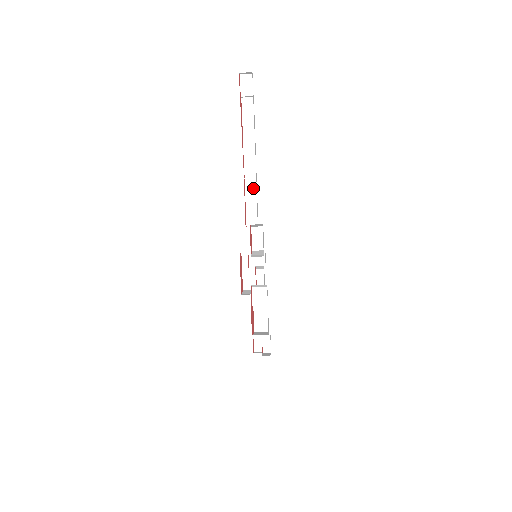
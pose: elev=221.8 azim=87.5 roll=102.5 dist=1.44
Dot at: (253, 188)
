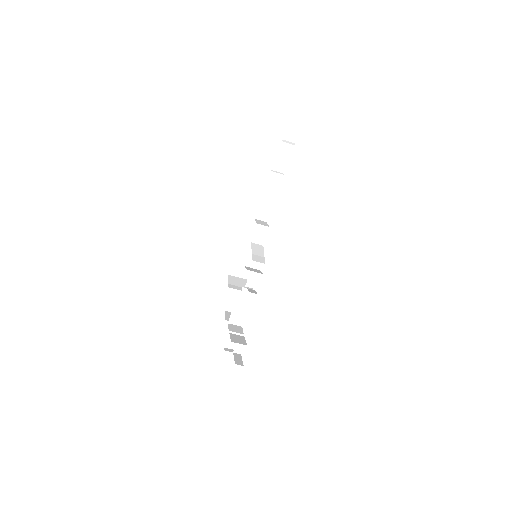
Dot at: (276, 184)
